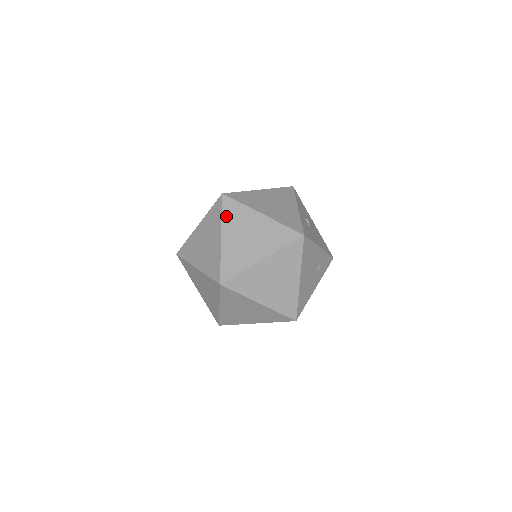
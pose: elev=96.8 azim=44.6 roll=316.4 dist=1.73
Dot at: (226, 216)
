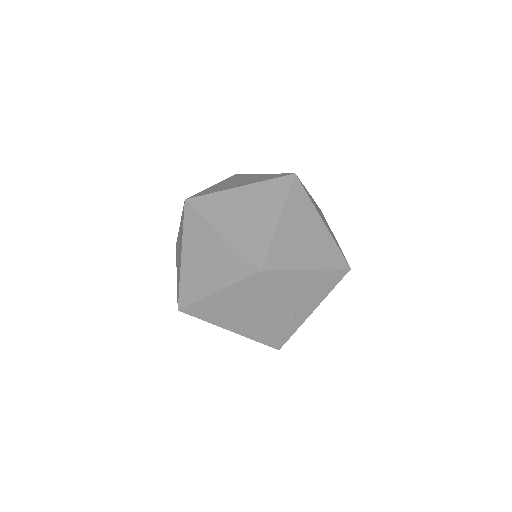
Dot at: occluded
